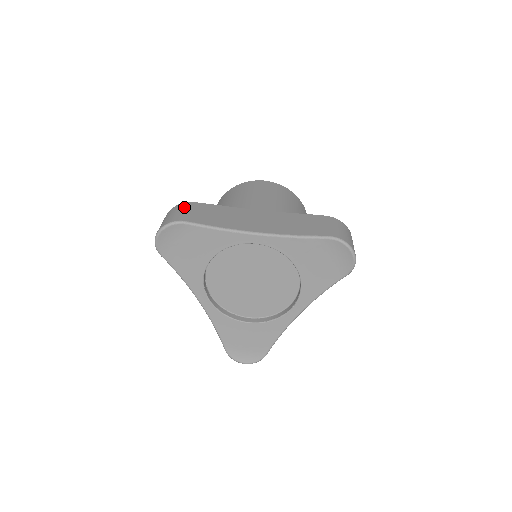
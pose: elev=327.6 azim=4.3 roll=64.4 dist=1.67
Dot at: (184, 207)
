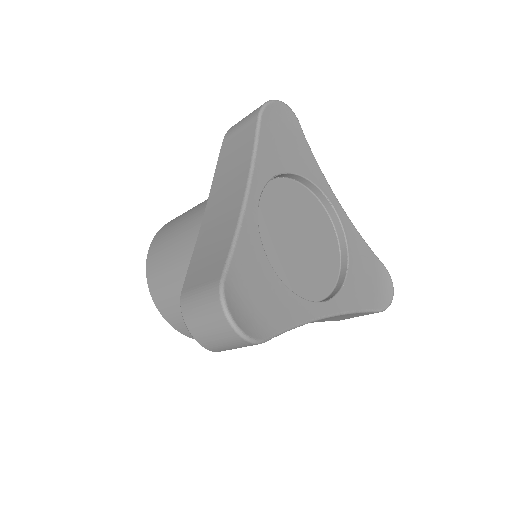
Dot at: occluded
